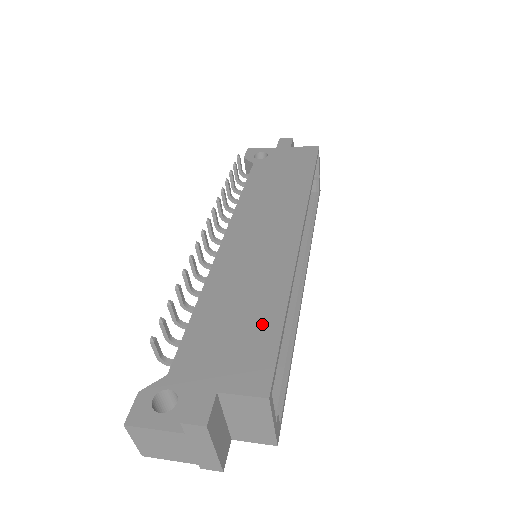
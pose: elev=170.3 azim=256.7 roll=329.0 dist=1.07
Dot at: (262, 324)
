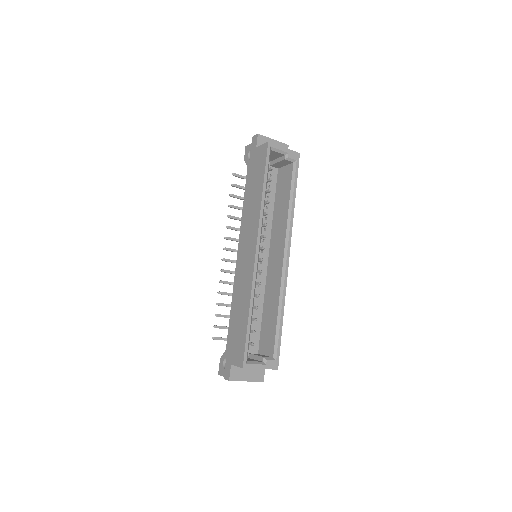
Dot at: (242, 325)
